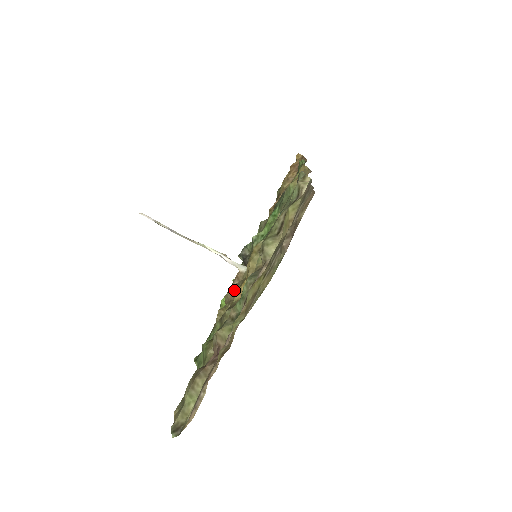
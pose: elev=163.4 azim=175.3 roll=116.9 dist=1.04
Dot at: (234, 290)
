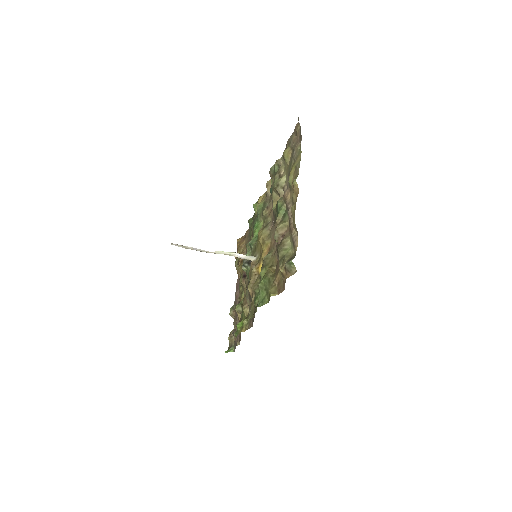
Dot at: (256, 269)
